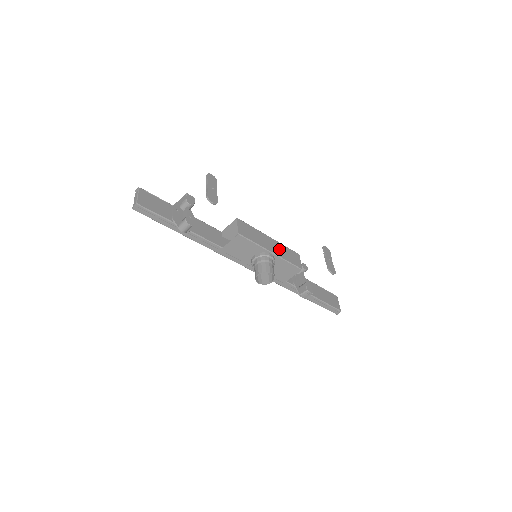
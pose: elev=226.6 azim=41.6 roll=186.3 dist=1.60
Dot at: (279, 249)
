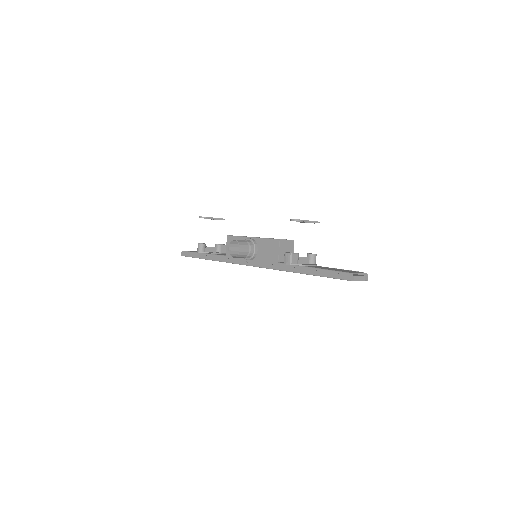
Dot at: occluded
